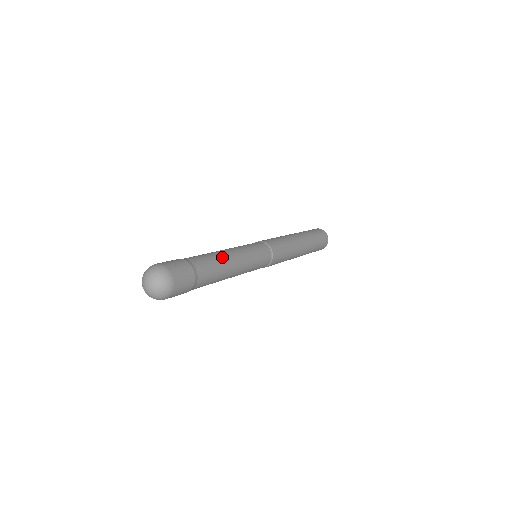
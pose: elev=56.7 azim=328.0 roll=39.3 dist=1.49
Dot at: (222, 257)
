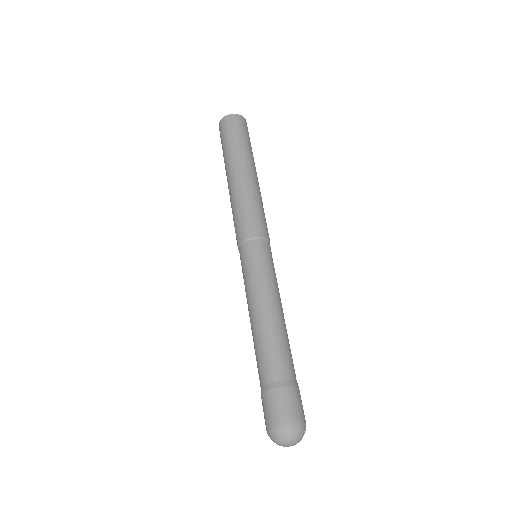
Dot at: (286, 330)
